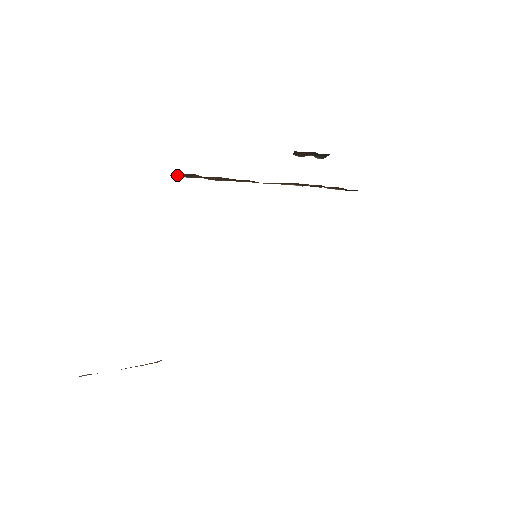
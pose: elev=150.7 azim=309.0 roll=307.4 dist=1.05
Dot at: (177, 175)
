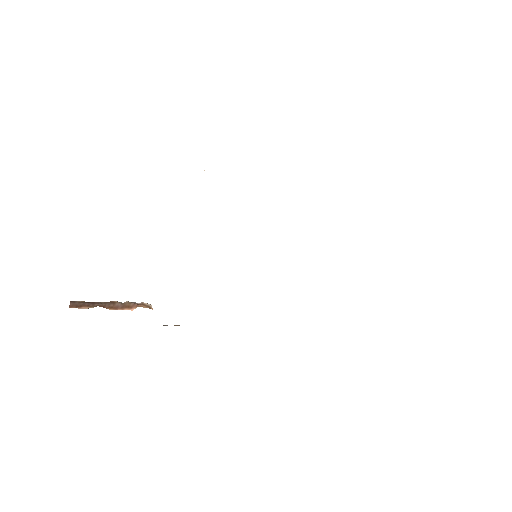
Dot at: occluded
